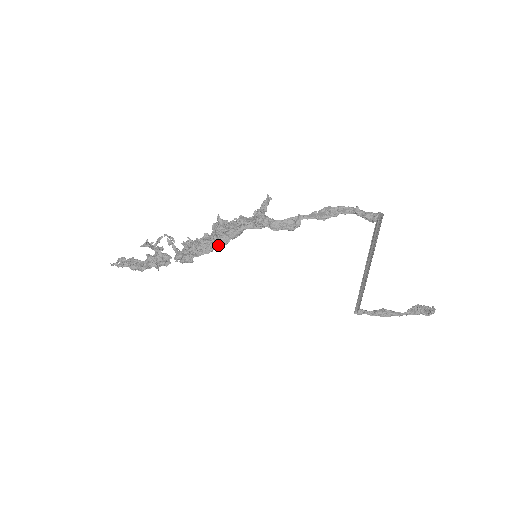
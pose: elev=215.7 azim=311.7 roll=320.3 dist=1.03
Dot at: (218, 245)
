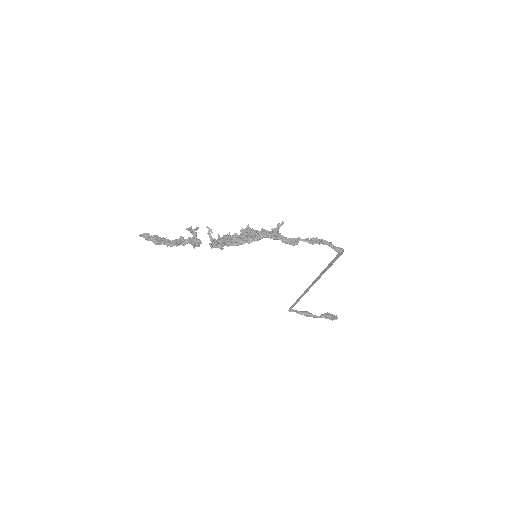
Dot at: (244, 243)
